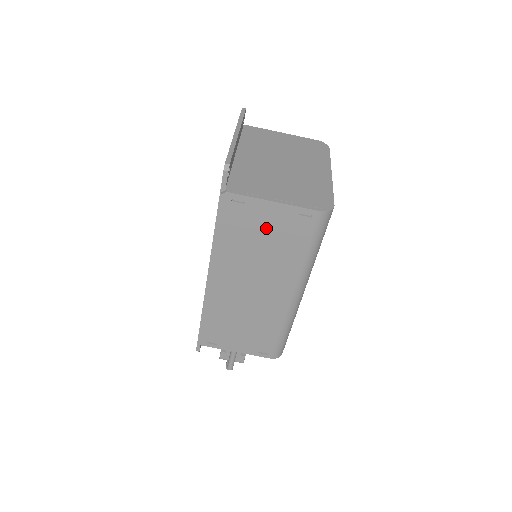
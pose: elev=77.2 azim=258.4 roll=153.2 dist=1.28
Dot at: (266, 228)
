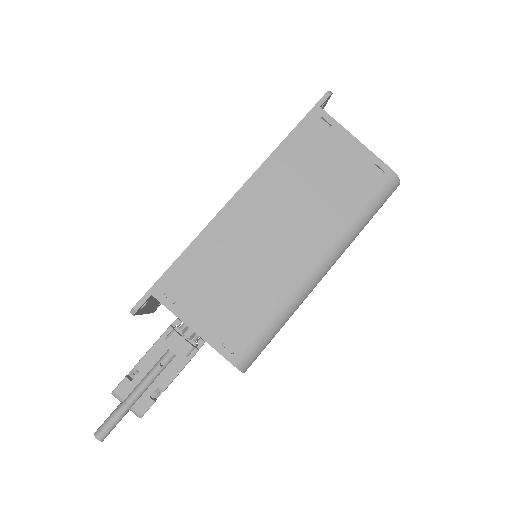
Dot at: (336, 163)
